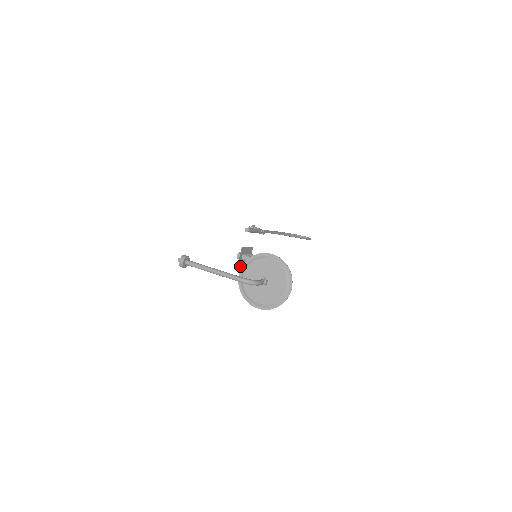
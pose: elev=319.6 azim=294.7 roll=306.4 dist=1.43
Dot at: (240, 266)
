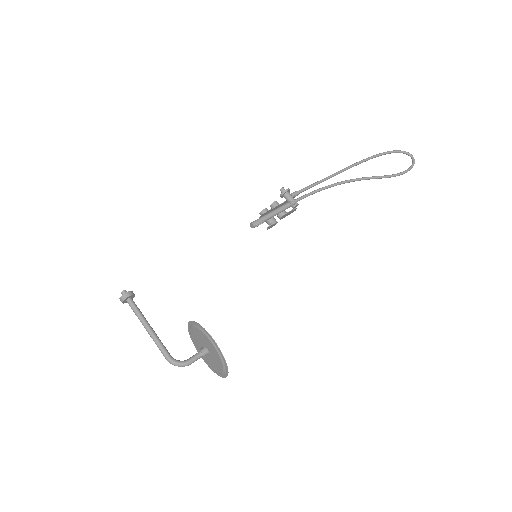
Dot at: occluded
